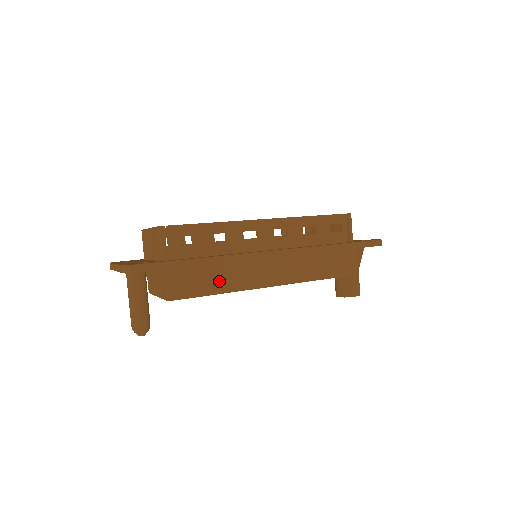
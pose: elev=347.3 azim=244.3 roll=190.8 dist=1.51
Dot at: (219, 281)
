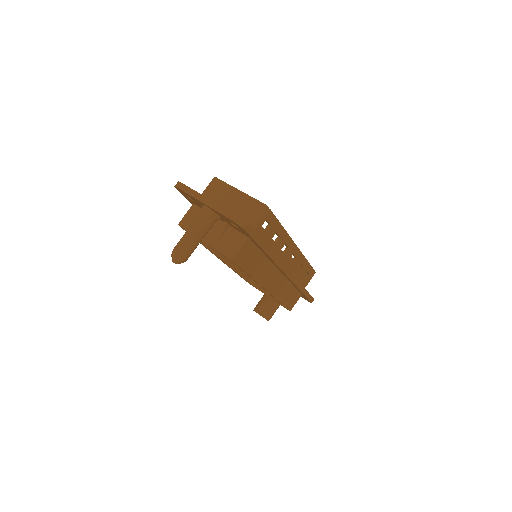
Dot at: (256, 267)
